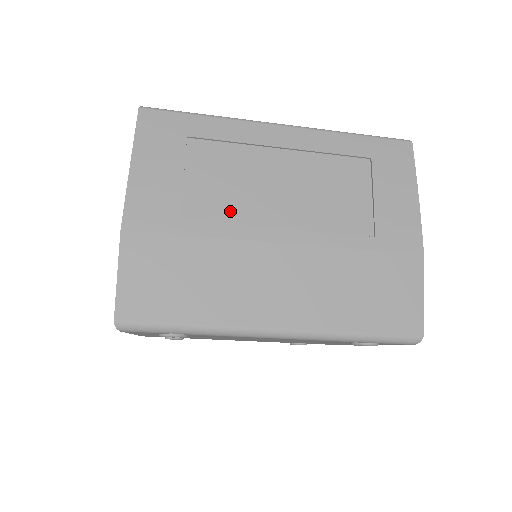
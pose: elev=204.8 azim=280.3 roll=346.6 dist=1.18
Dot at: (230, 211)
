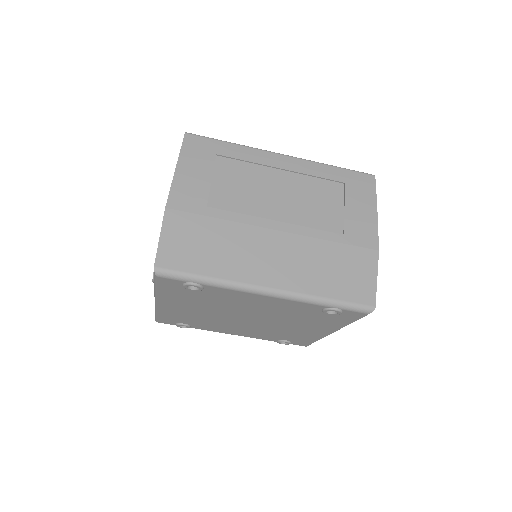
Dot at: (242, 205)
